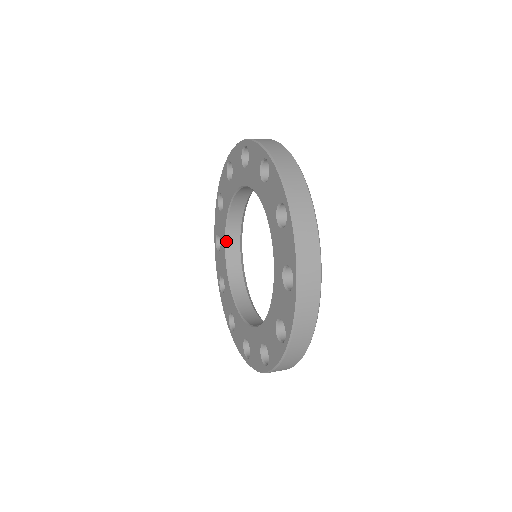
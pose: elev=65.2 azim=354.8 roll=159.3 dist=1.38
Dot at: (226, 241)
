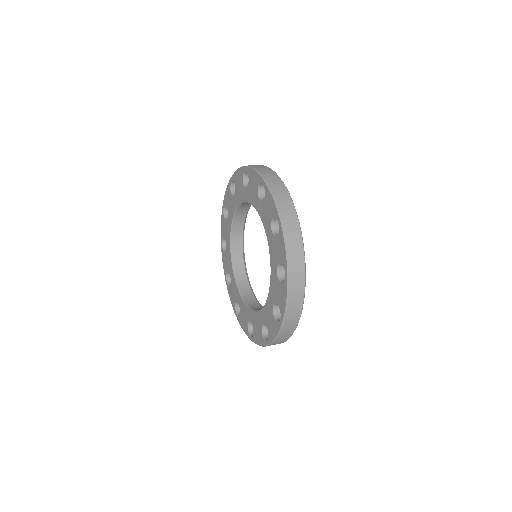
Dot at: (233, 221)
